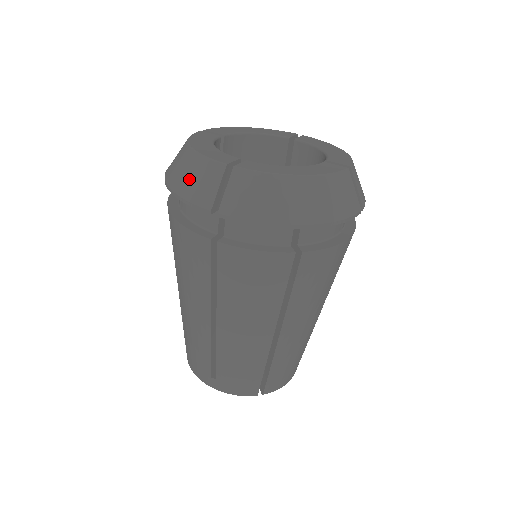
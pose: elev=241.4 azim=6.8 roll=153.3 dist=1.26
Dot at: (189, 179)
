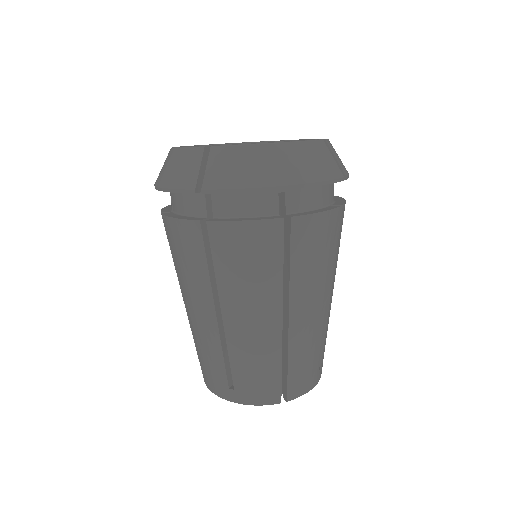
Dot at: (173, 171)
